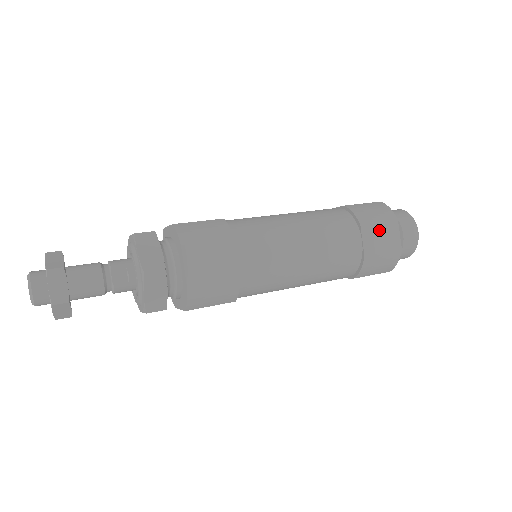
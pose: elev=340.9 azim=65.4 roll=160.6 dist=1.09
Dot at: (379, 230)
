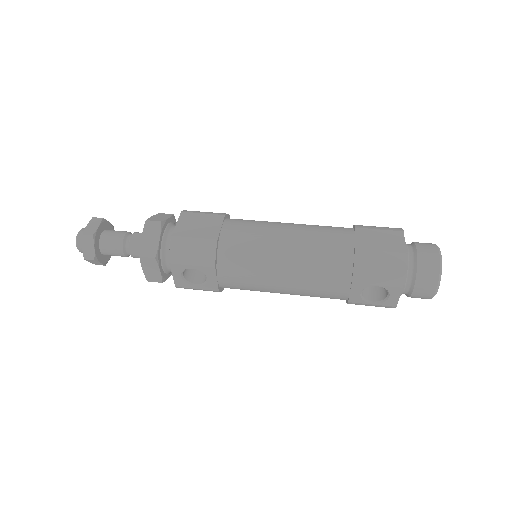
Dot at: (378, 234)
